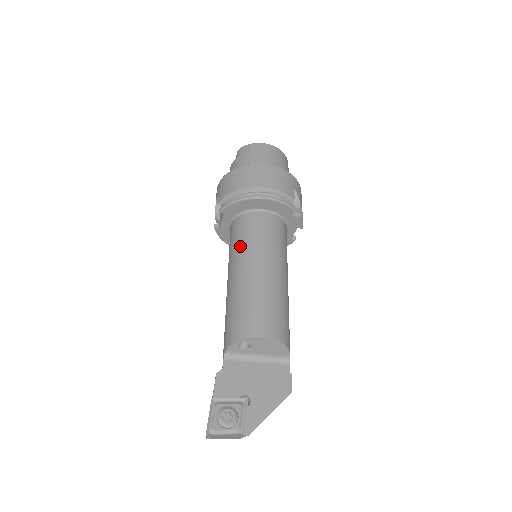
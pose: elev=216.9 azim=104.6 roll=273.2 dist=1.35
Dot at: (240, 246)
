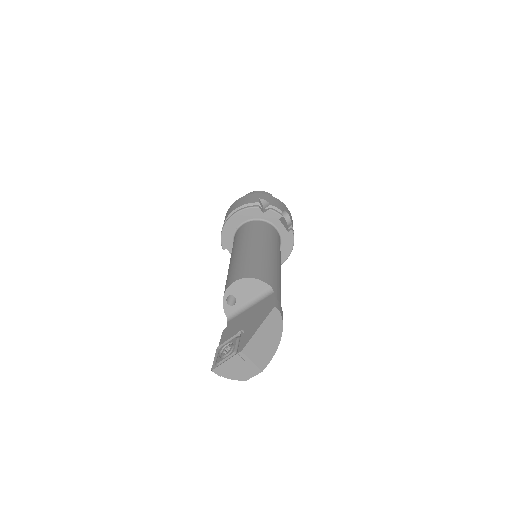
Dot at: occluded
